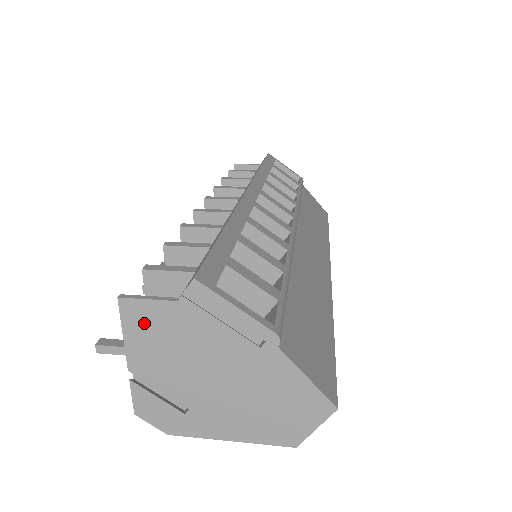
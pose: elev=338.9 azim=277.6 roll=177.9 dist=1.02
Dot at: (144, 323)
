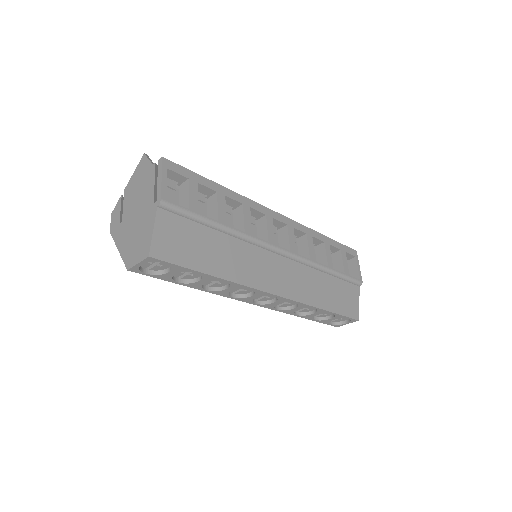
Dot at: (141, 169)
